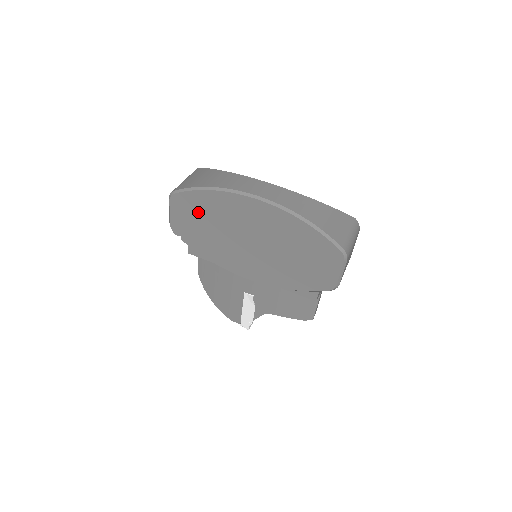
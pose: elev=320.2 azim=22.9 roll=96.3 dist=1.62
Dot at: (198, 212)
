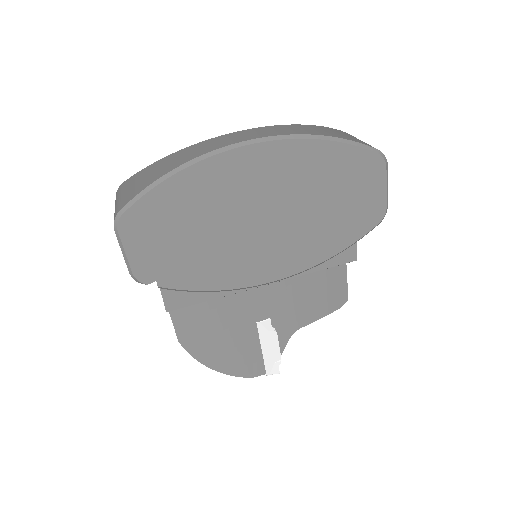
Dot at: (170, 222)
